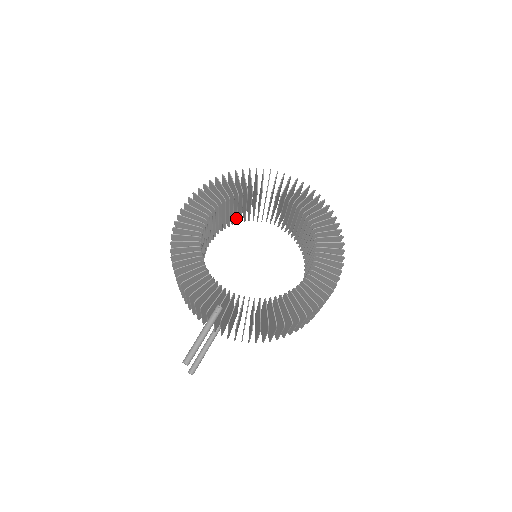
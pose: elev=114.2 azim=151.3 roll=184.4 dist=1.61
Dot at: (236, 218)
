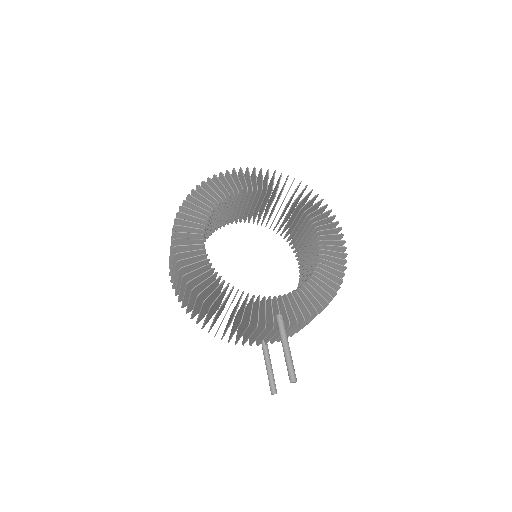
Dot at: occluded
